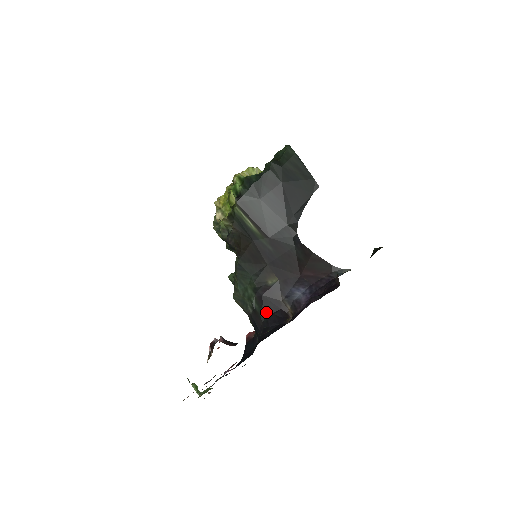
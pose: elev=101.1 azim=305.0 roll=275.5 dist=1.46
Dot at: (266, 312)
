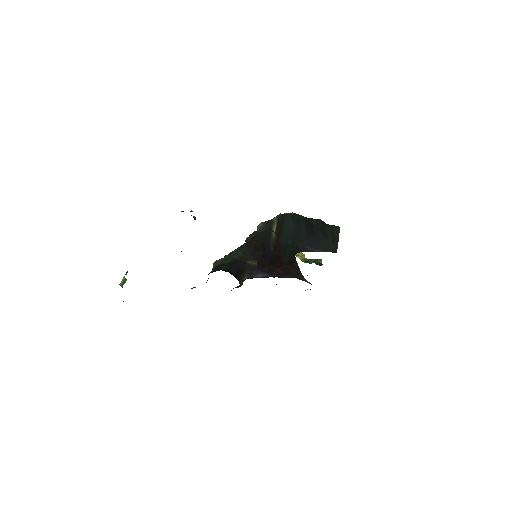
Dot at: (228, 268)
